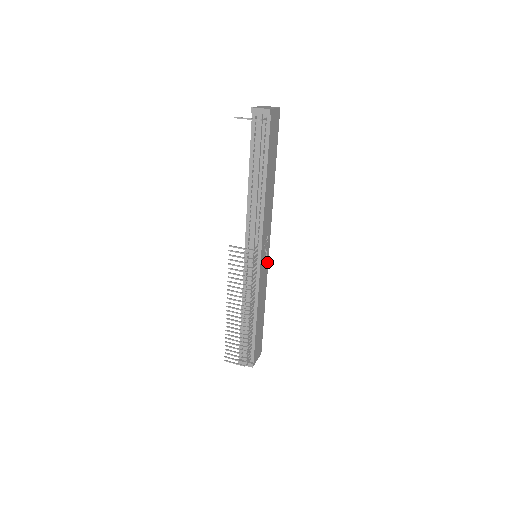
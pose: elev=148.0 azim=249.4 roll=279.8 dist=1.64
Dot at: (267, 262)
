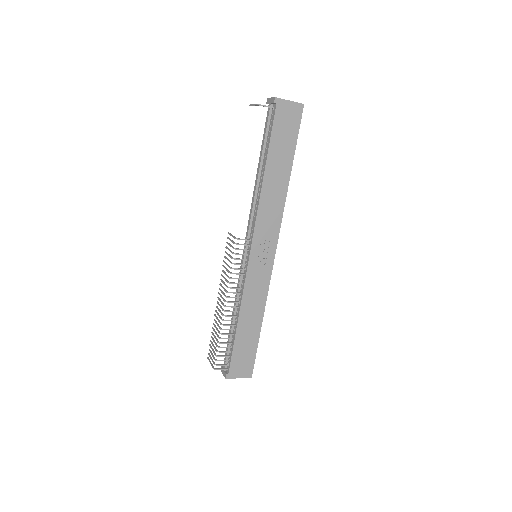
Dot at: (269, 269)
